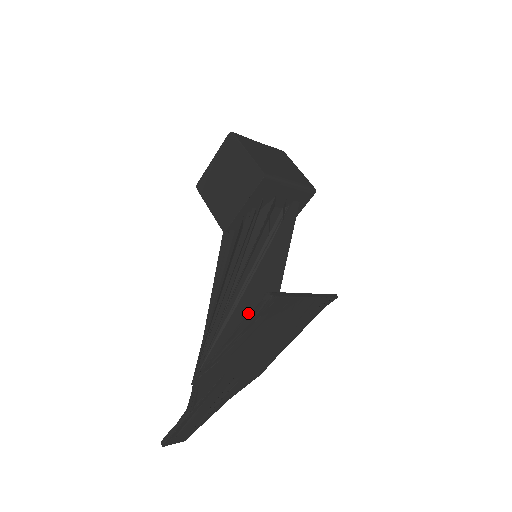
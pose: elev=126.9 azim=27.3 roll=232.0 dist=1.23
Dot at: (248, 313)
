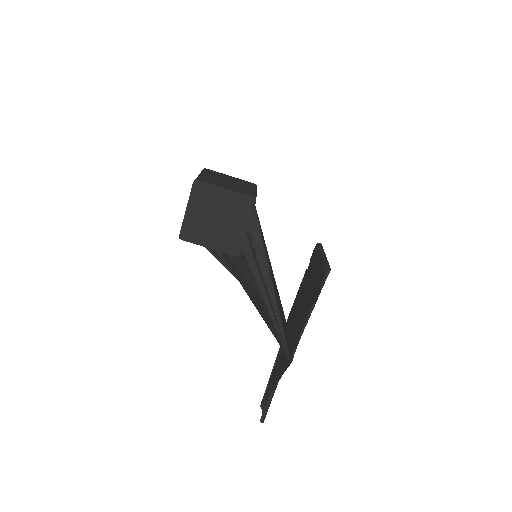
Dot at: (276, 295)
